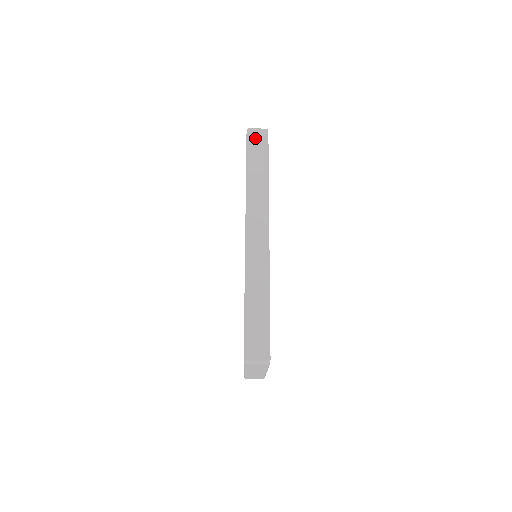
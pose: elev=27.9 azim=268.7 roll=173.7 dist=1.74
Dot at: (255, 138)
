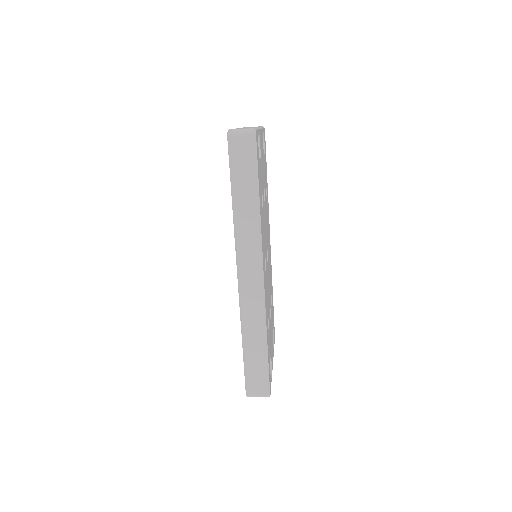
Dot at: (239, 149)
